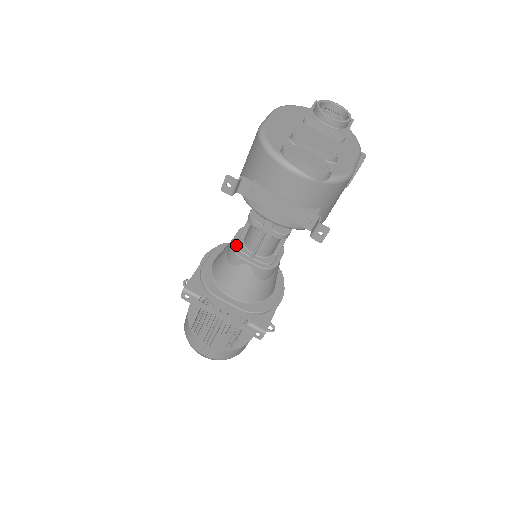
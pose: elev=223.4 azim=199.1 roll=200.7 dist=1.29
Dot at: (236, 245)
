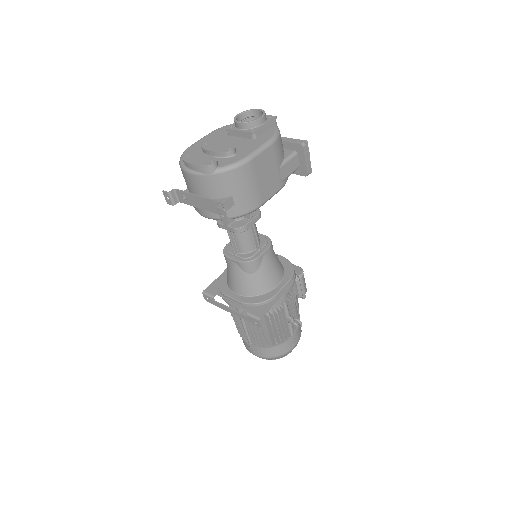
Dot at: (226, 248)
